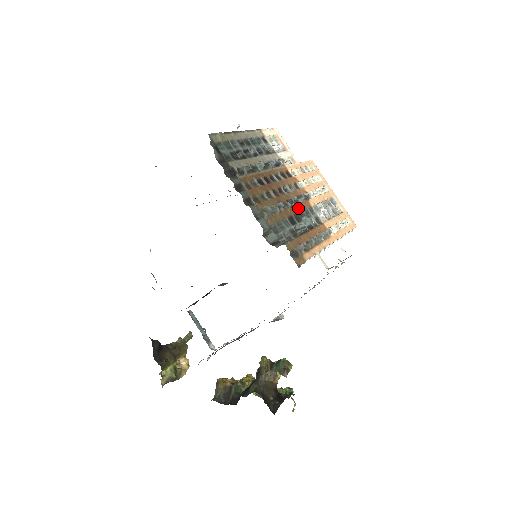
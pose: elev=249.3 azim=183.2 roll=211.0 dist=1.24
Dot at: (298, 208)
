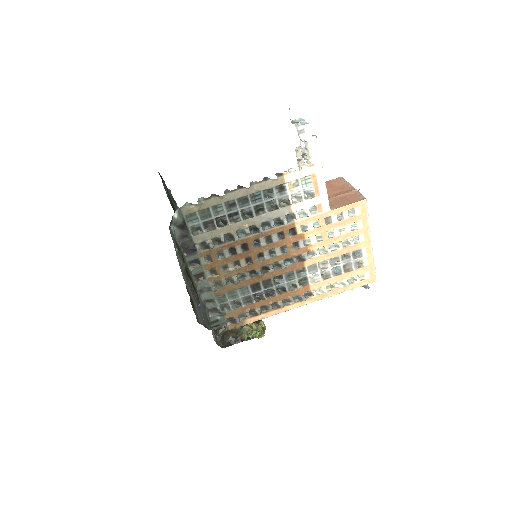
Dot at: (276, 273)
